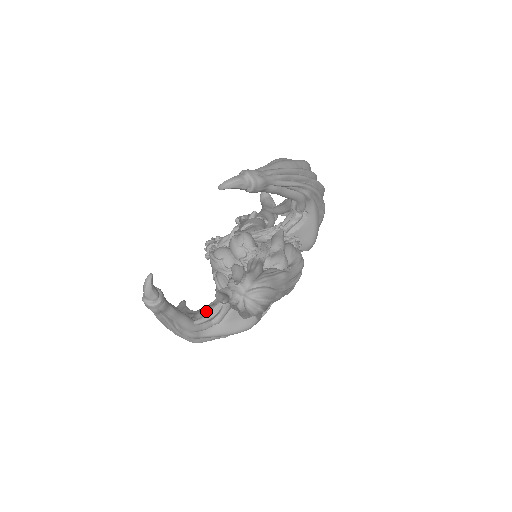
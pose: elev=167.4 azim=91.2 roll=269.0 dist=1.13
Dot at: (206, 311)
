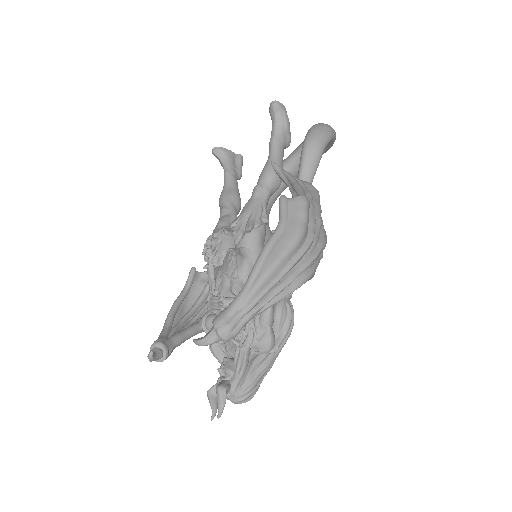
Dot at: occluded
